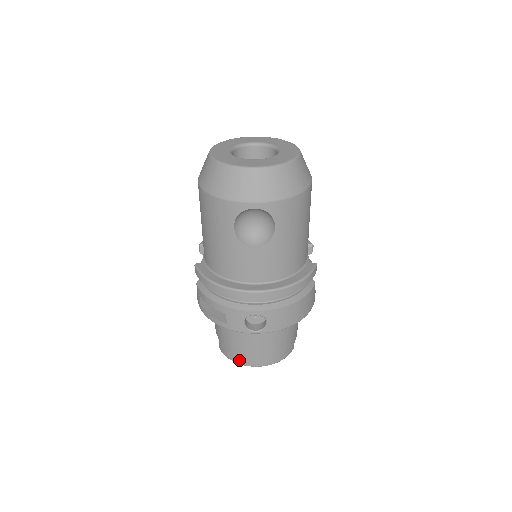
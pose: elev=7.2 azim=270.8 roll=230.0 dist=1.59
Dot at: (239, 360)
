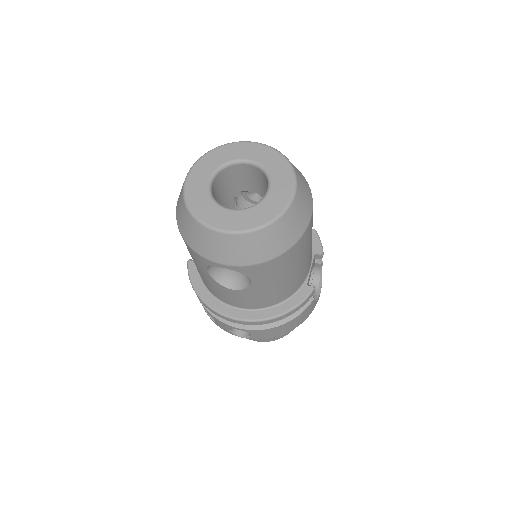
Dot at: occluded
